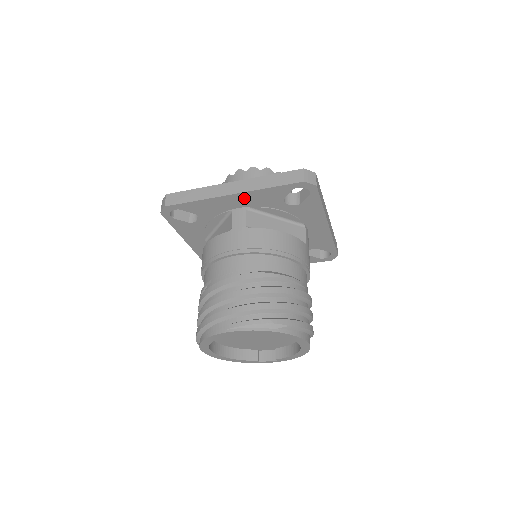
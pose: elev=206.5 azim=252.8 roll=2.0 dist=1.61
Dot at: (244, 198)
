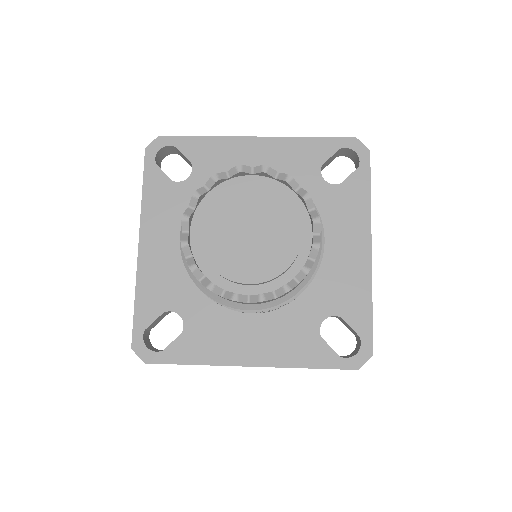
Dot at: occluded
